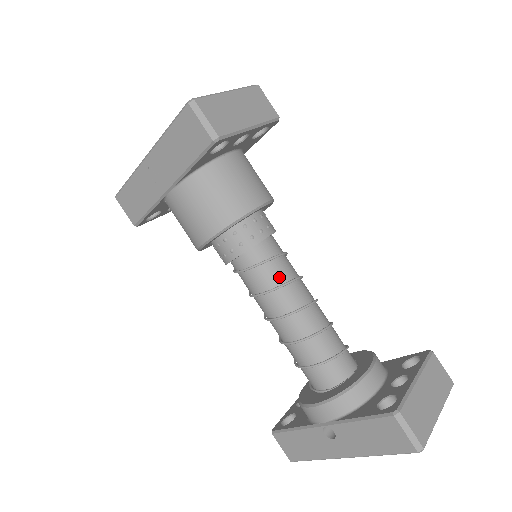
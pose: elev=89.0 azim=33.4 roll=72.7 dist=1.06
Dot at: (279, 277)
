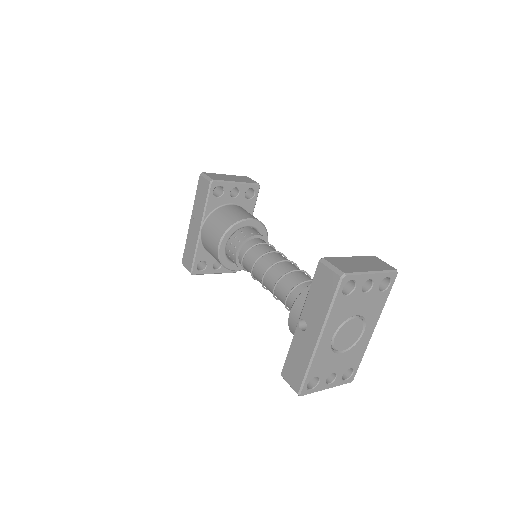
Dot at: (264, 251)
